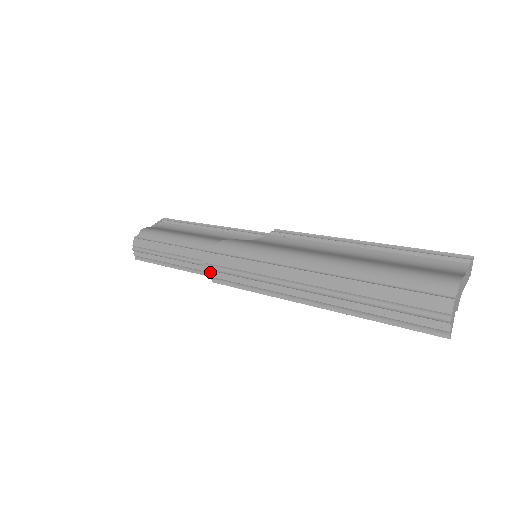
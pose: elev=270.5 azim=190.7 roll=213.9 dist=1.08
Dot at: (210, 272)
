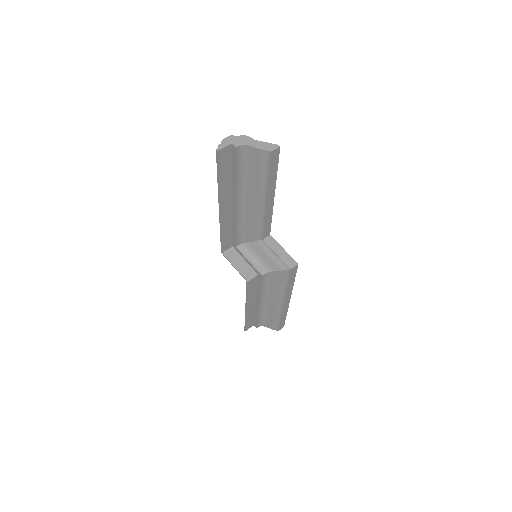
Dot at: occluded
